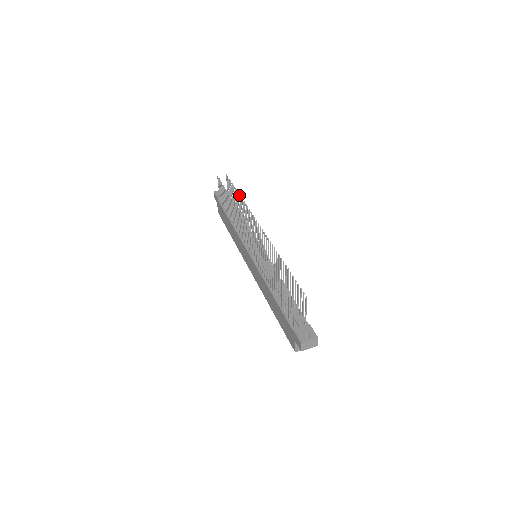
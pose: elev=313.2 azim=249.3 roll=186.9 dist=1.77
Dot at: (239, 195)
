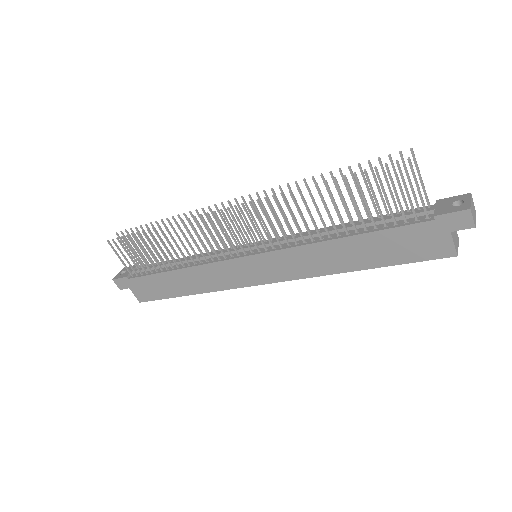
Dot at: (161, 221)
